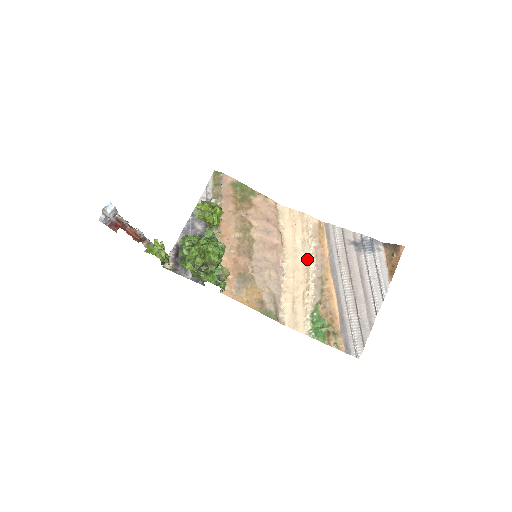
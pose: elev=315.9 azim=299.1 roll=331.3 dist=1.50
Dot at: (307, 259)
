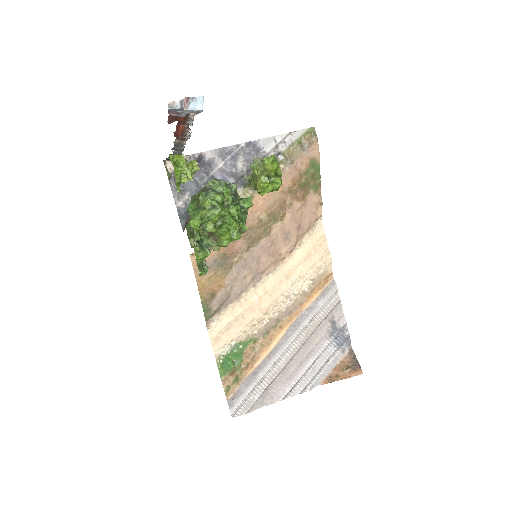
Dot at: (287, 295)
